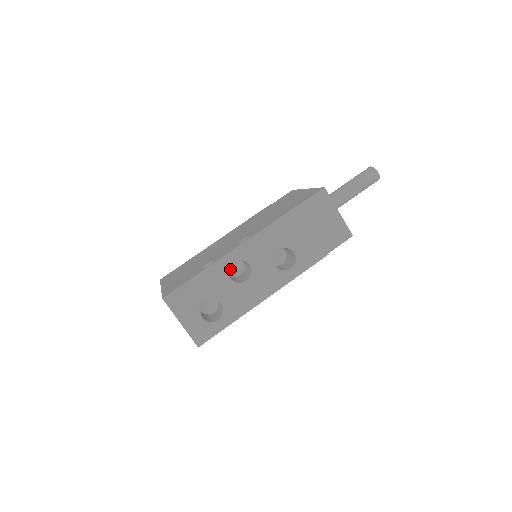
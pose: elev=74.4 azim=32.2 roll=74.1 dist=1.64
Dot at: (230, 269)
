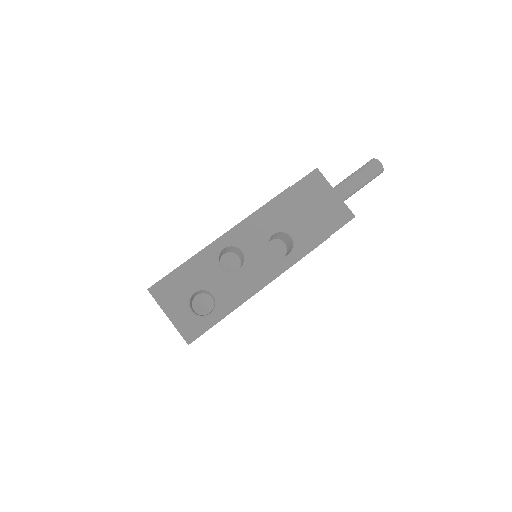
Dot at: (225, 266)
